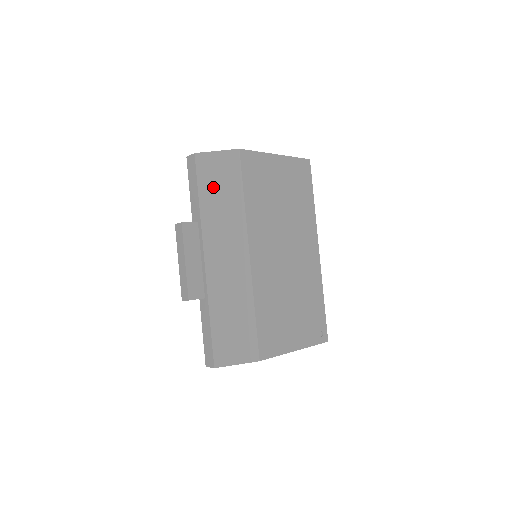
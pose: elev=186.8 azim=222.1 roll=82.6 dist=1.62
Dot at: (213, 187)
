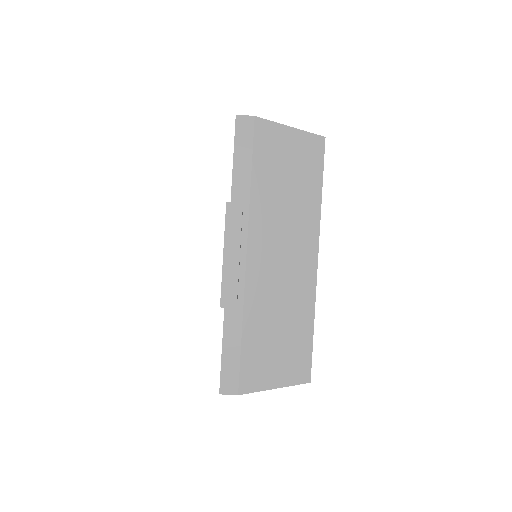
Dot at: (278, 169)
